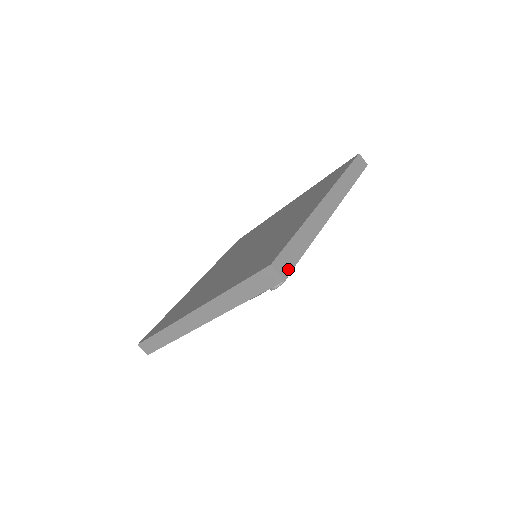
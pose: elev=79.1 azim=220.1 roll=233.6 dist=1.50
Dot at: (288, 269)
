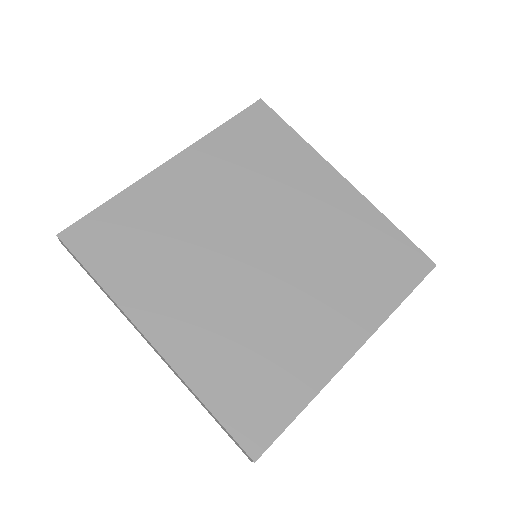
Dot at: occluded
